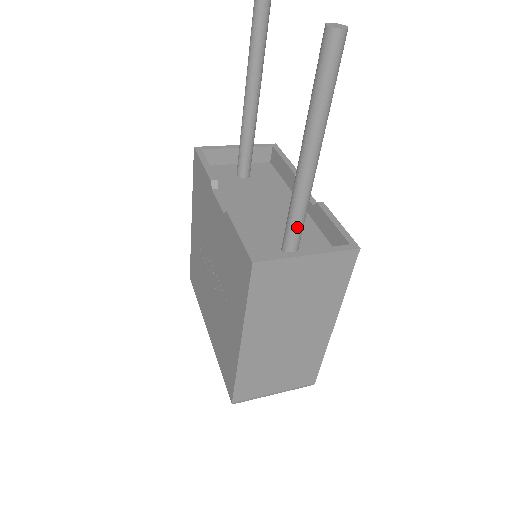
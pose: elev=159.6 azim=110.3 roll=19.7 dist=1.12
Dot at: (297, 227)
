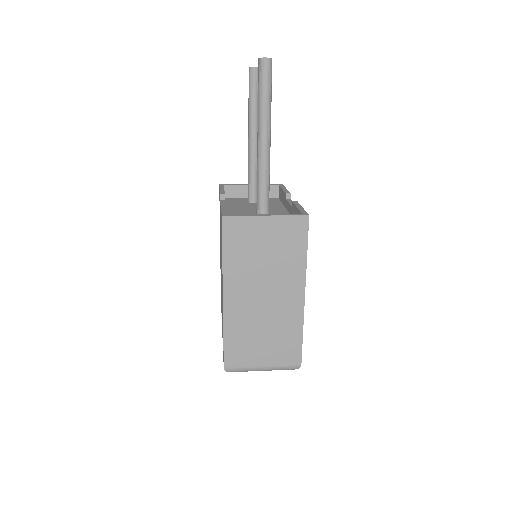
Dot at: (262, 202)
